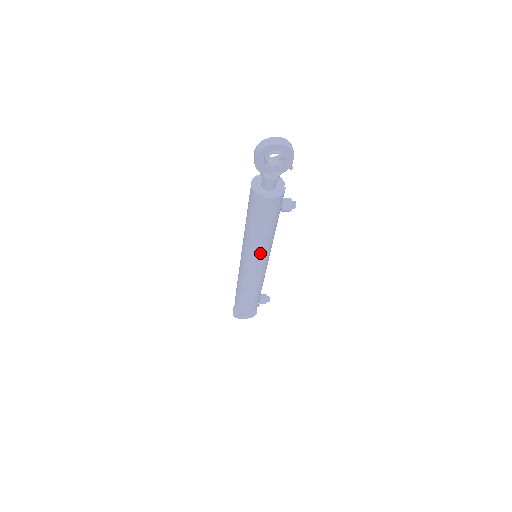
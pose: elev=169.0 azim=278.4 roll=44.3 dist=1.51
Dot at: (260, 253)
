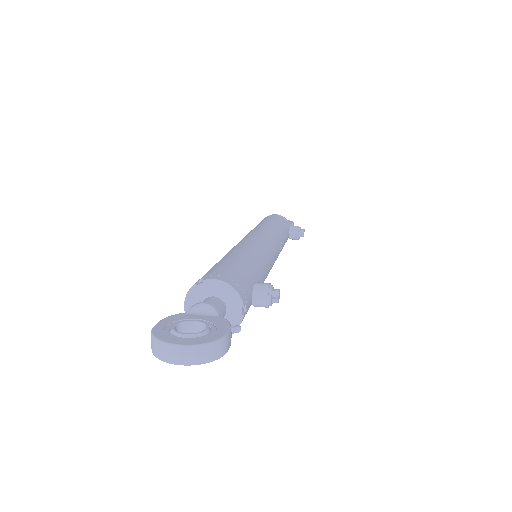
Dot at: occluded
